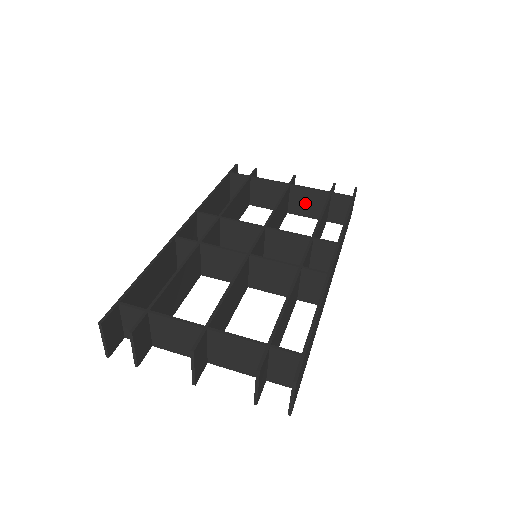
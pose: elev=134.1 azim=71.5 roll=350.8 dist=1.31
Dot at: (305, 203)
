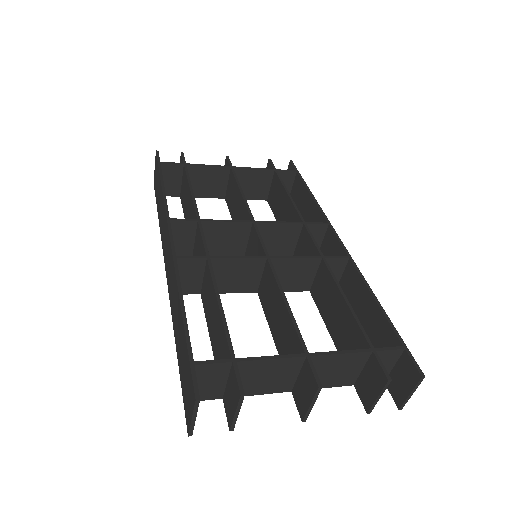
Dot at: (248, 185)
